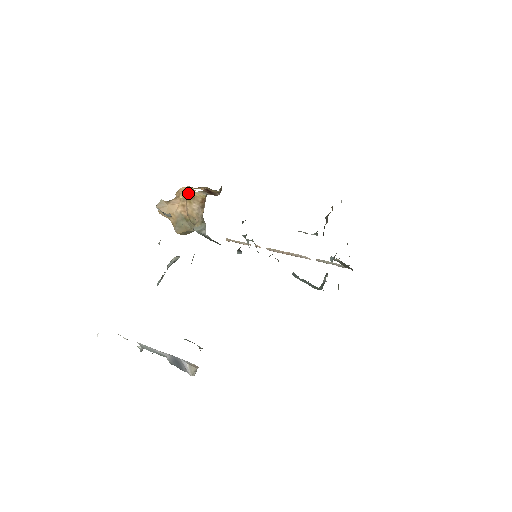
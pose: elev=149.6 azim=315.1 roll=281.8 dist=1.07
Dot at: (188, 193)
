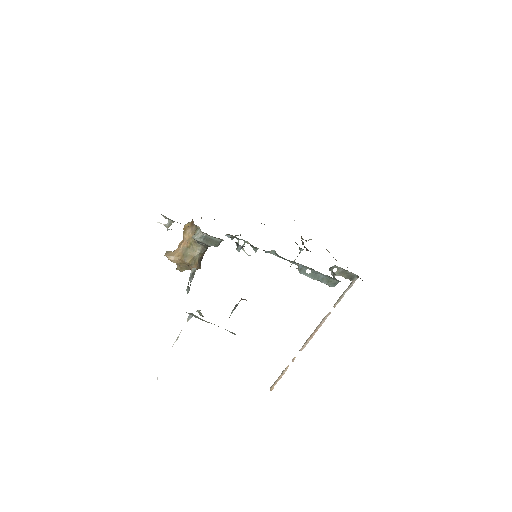
Dot at: occluded
